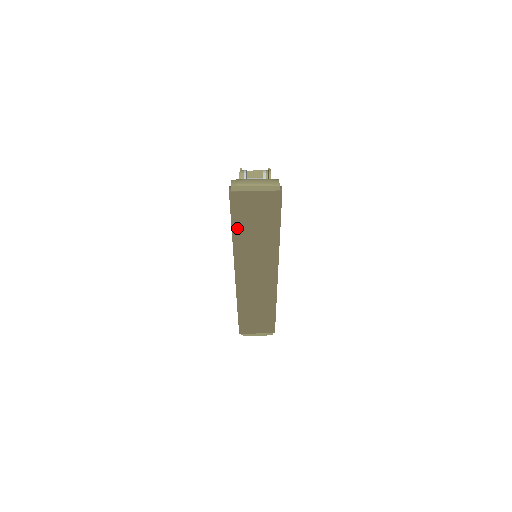
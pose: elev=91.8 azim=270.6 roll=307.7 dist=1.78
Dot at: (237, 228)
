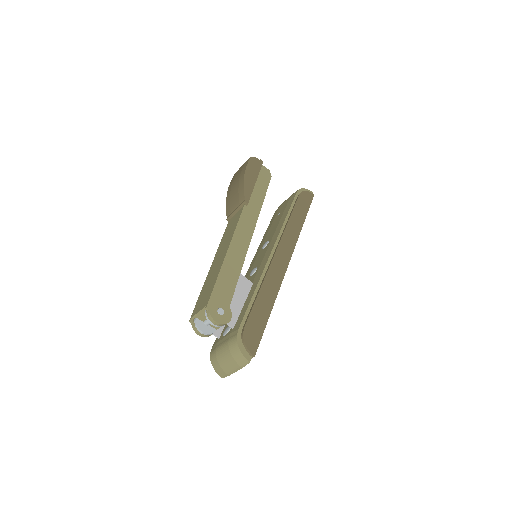
Dot at: occluded
